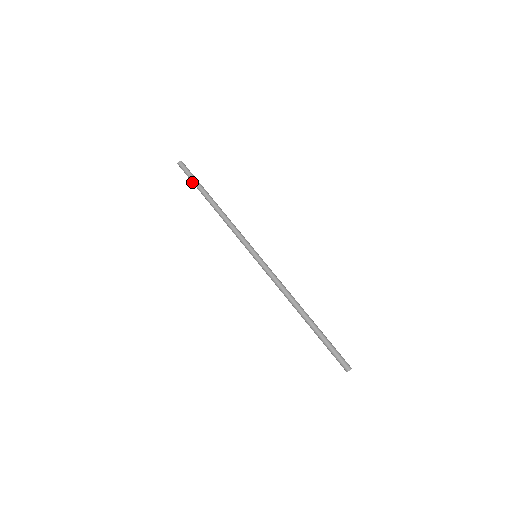
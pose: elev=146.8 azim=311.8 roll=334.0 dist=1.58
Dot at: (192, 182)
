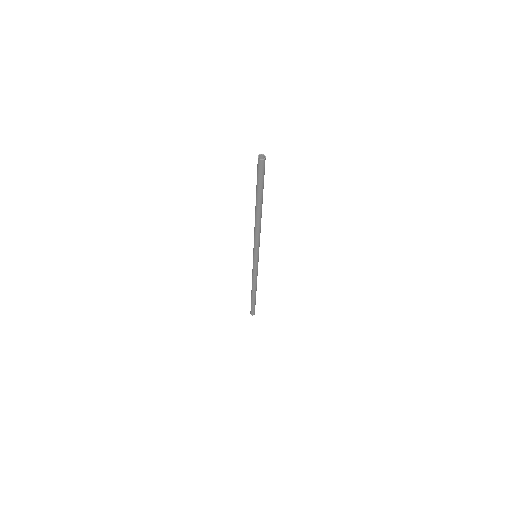
Dot at: (257, 181)
